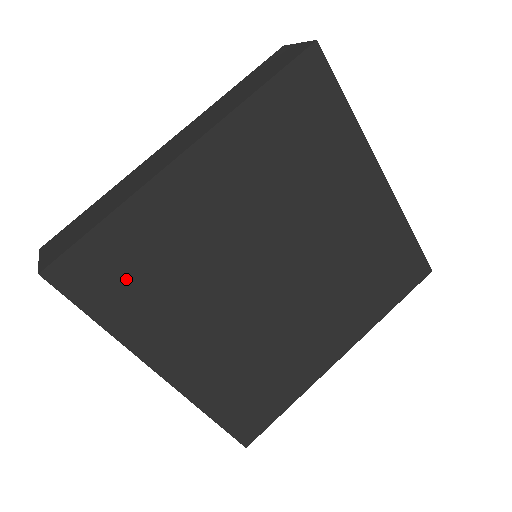
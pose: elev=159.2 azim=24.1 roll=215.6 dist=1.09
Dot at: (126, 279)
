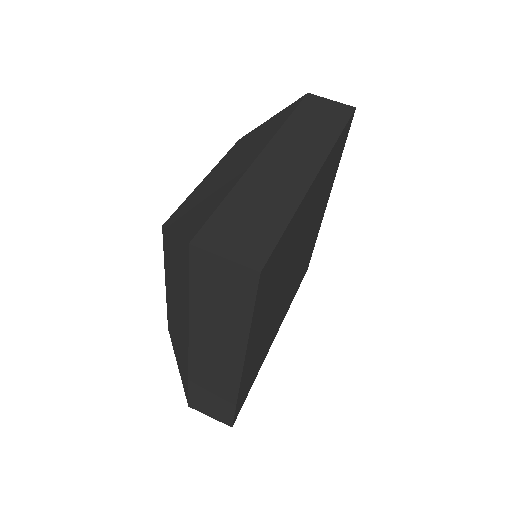
Dot at: (272, 277)
